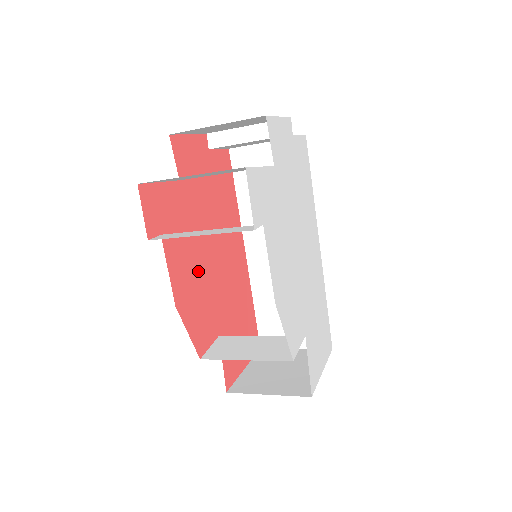
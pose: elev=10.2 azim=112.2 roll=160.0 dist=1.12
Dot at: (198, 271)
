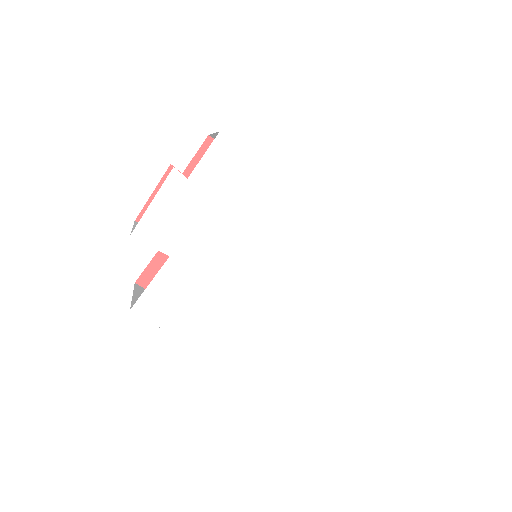
Dot at: occluded
